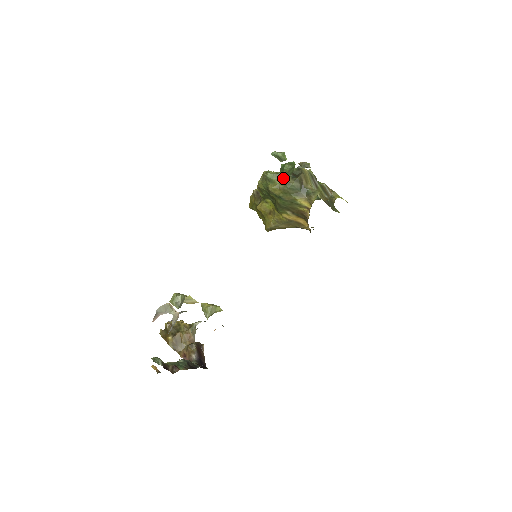
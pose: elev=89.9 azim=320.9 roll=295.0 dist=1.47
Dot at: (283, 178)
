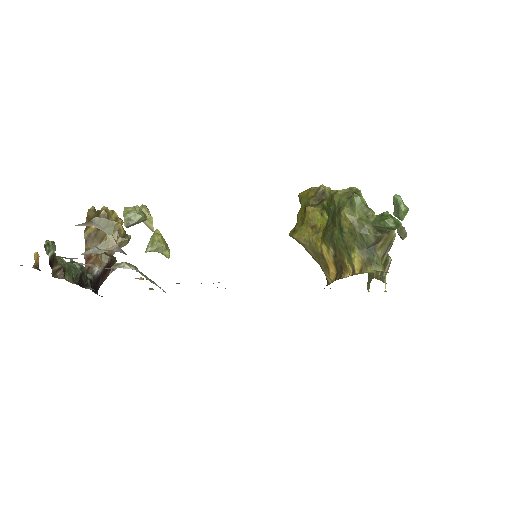
Dot at: (371, 225)
